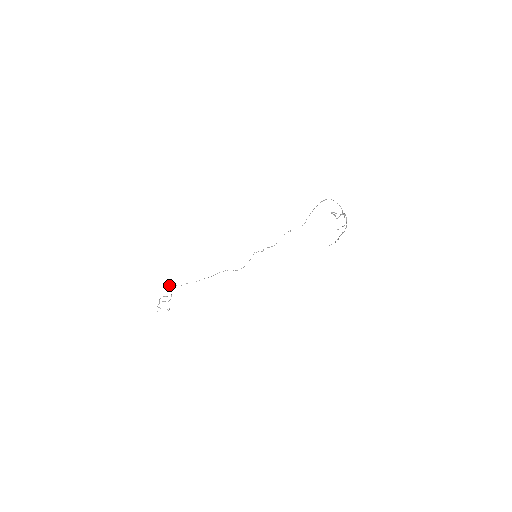
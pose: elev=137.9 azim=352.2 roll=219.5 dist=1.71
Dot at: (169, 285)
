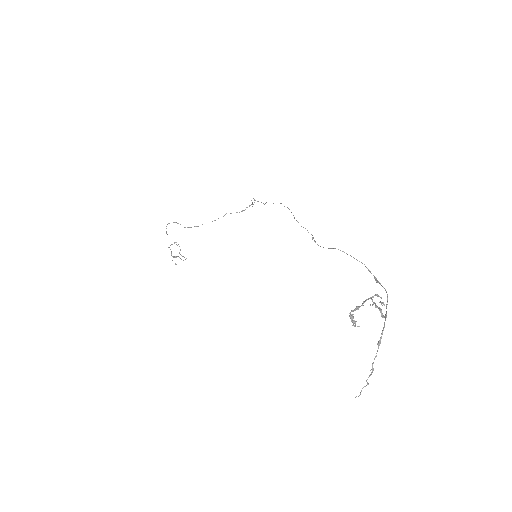
Dot at: occluded
